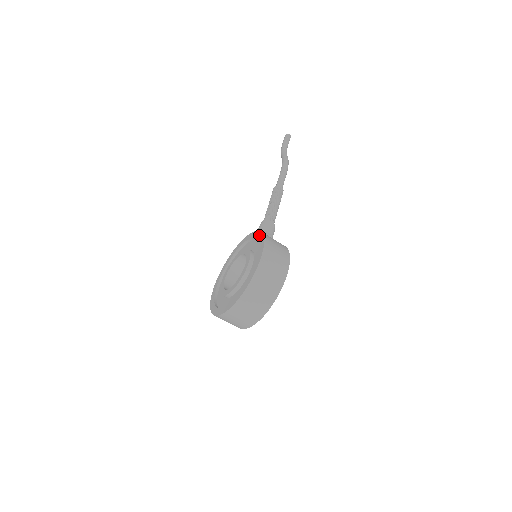
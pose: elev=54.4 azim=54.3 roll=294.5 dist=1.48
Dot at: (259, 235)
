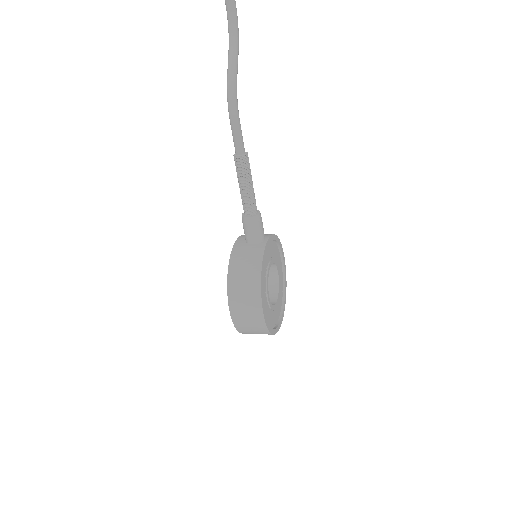
Dot at: (229, 271)
